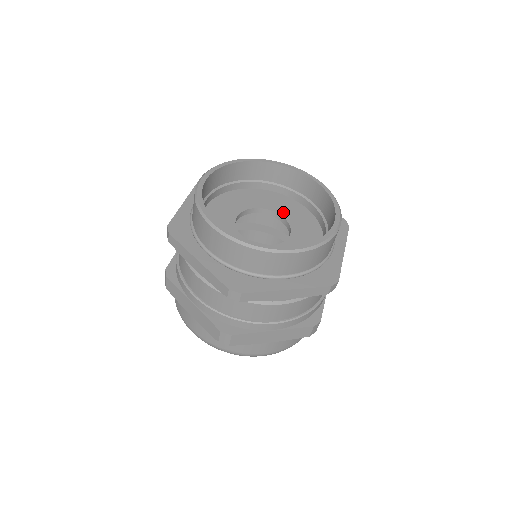
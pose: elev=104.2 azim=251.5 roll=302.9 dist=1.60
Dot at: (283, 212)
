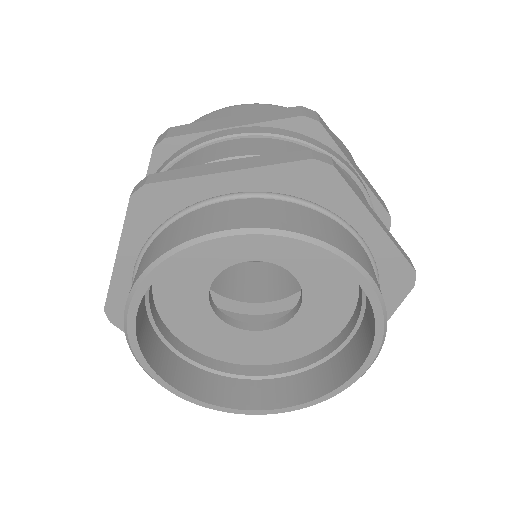
Dot at: (297, 266)
